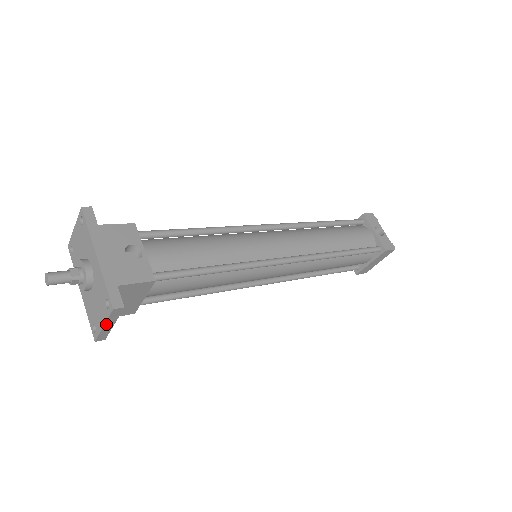
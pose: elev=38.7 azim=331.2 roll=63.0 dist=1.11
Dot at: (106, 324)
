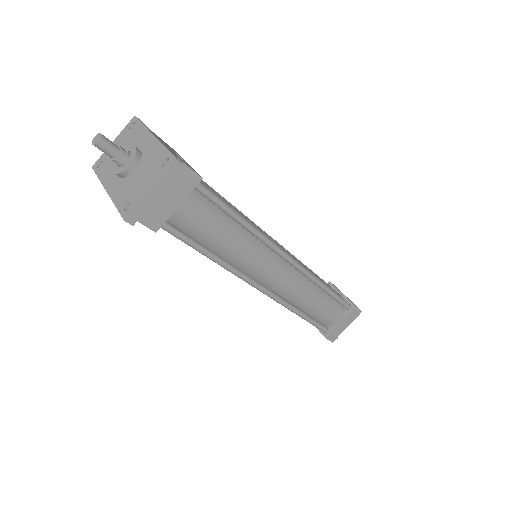
Dot at: (154, 187)
